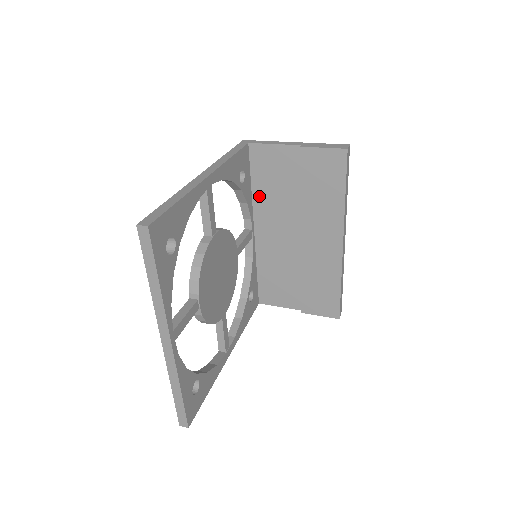
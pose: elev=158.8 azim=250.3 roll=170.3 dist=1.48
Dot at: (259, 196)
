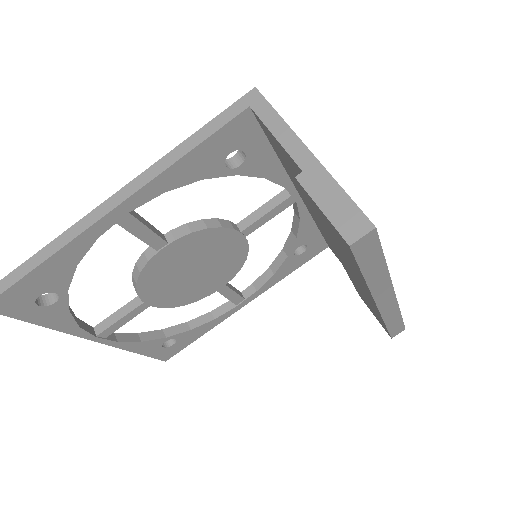
Dot at: (288, 171)
